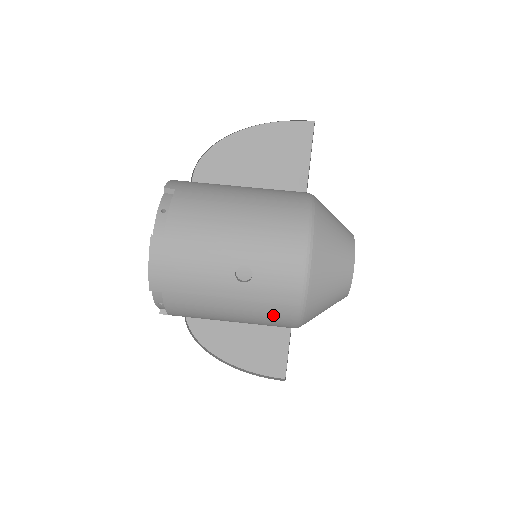
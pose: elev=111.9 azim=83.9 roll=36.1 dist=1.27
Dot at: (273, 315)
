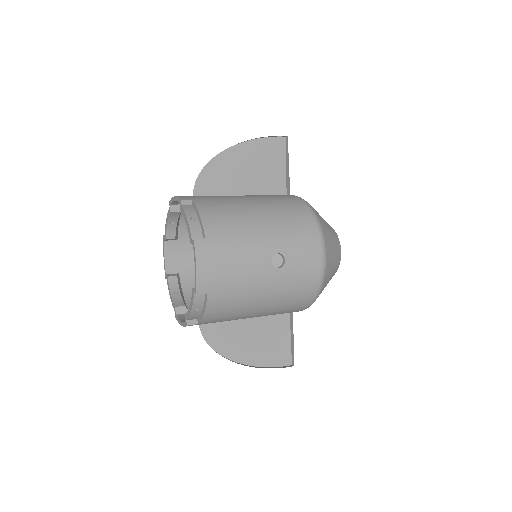
Dot at: (298, 296)
